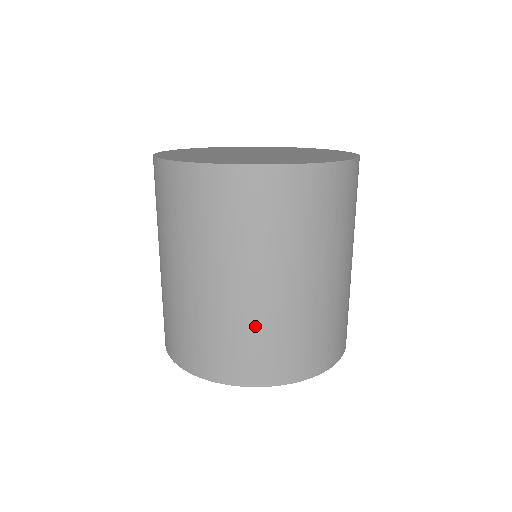
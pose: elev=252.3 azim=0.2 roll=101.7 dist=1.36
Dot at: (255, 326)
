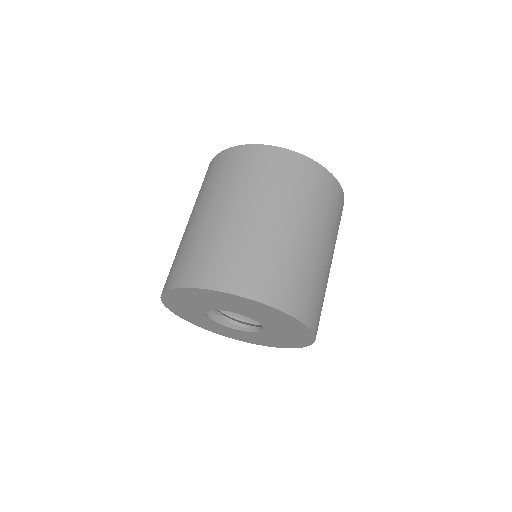
Dot at: (185, 244)
